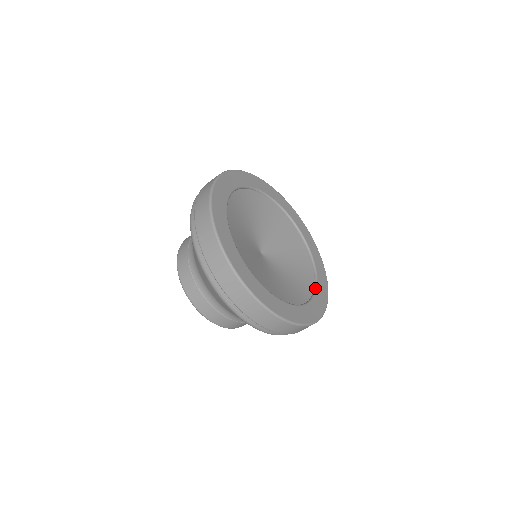
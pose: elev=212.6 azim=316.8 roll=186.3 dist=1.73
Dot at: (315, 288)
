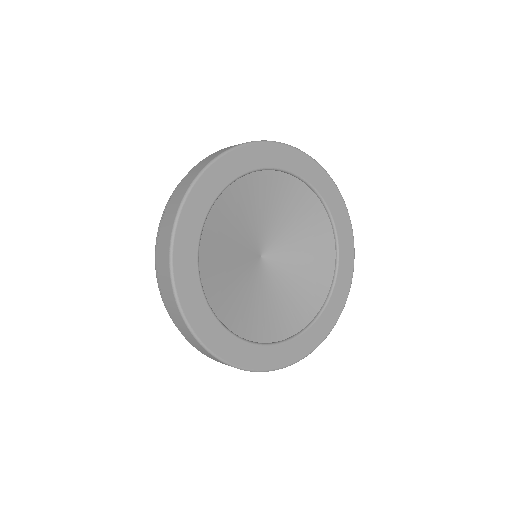
Dot at: (307, 326)
